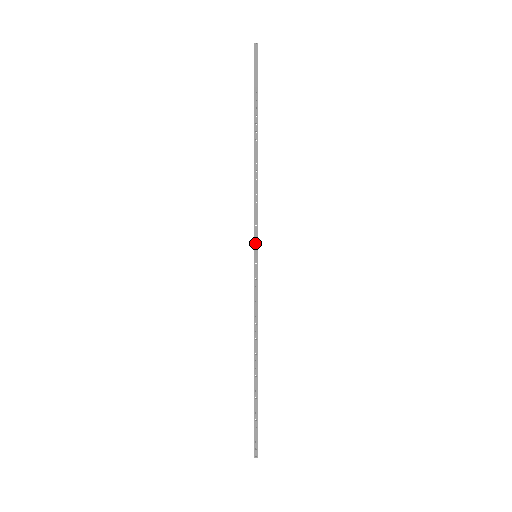
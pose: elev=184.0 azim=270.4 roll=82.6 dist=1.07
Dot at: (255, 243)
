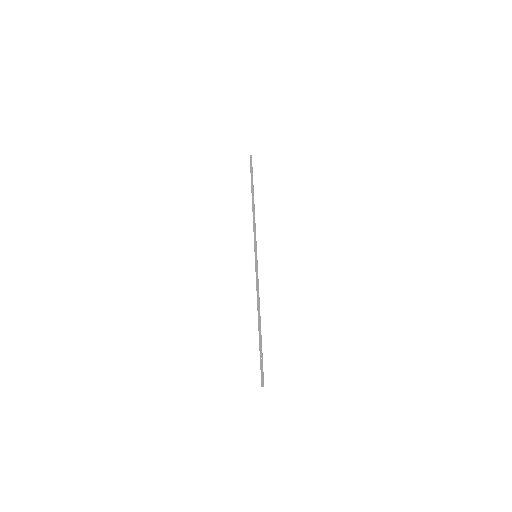
Dot at: (255, 249)
